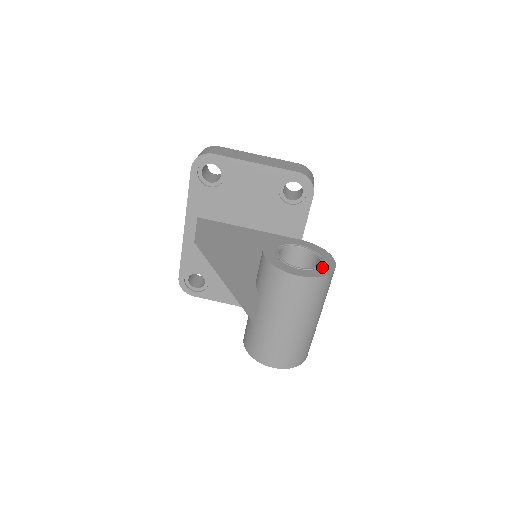
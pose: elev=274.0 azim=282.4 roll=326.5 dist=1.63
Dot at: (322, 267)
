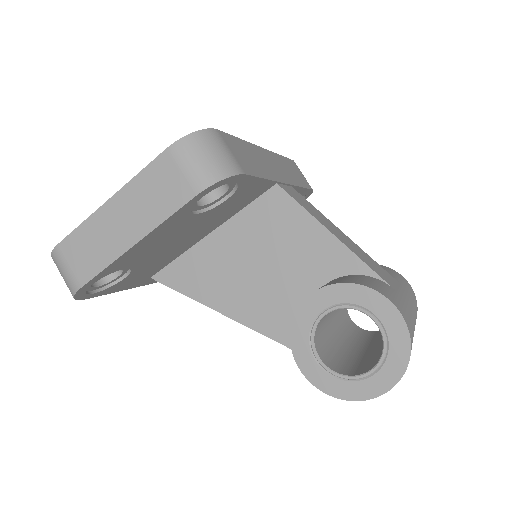
Dot at: (391, 342)
